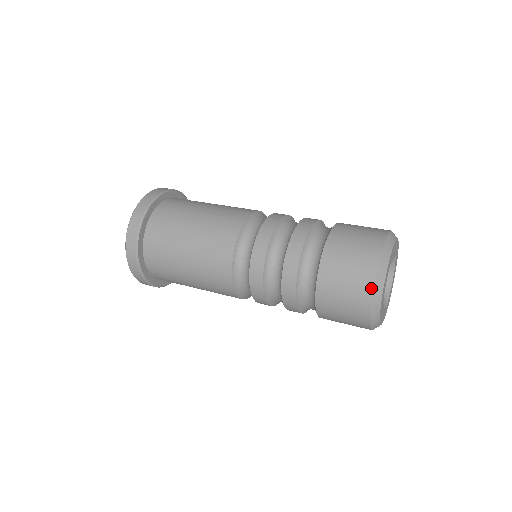
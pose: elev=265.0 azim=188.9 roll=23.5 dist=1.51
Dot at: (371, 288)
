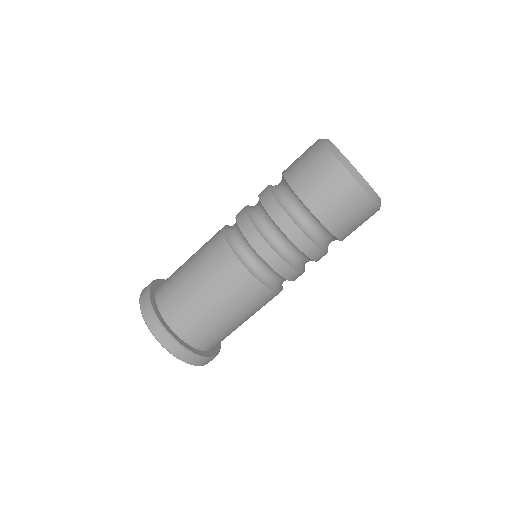
Dot at: (350, 177)
